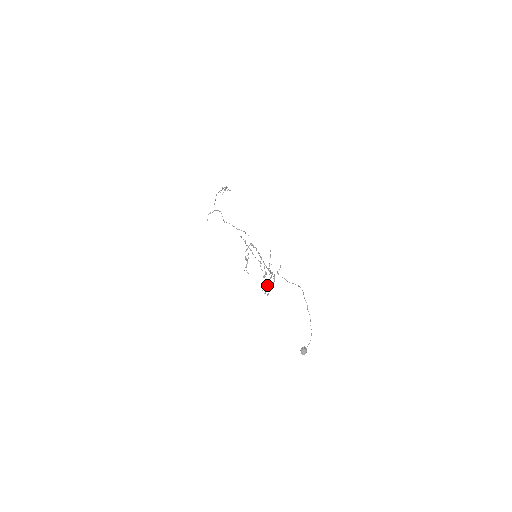
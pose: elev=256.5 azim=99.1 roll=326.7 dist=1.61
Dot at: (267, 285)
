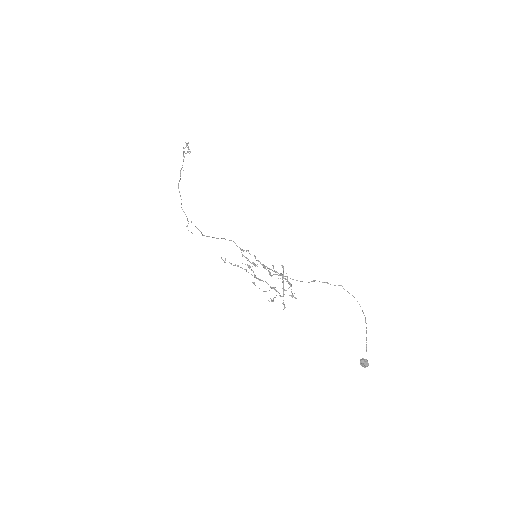
Dot at: occluded
